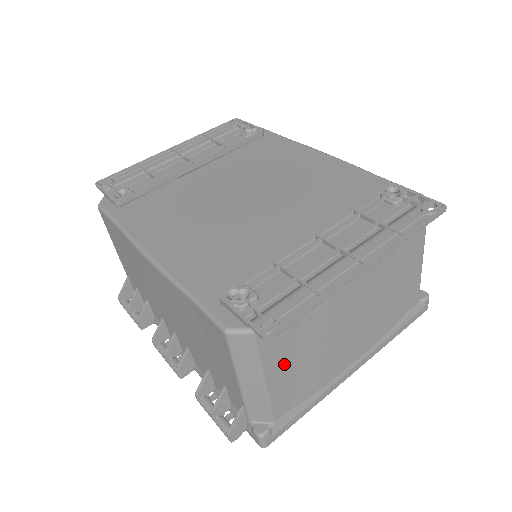
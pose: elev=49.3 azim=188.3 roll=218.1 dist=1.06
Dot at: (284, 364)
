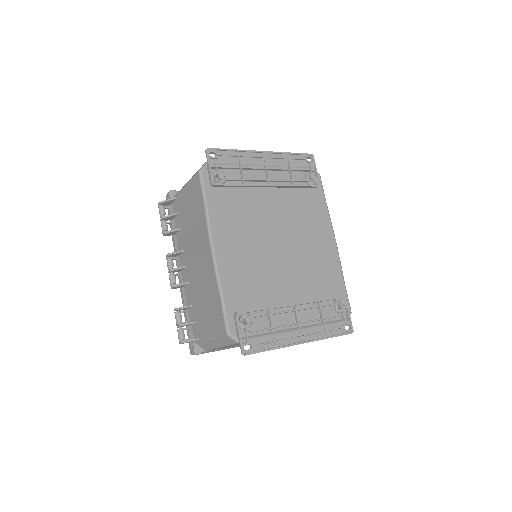
Dot at: occluded
